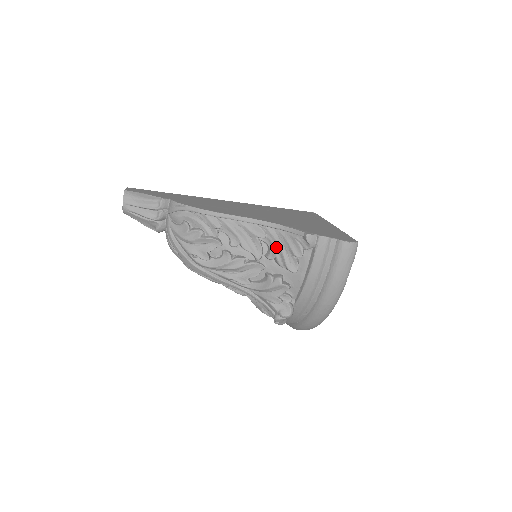
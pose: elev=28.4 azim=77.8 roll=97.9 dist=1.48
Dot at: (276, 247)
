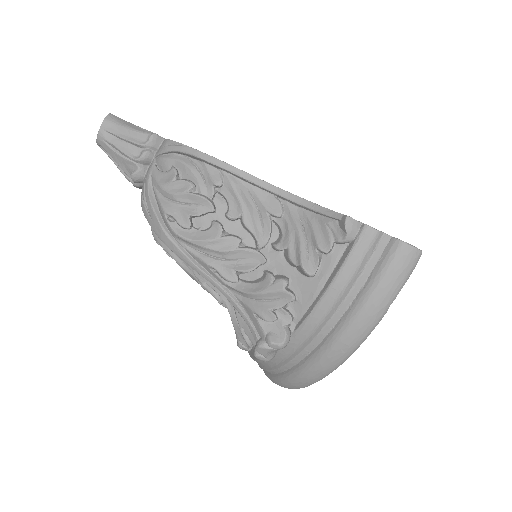
Dot at: (293, 232)
